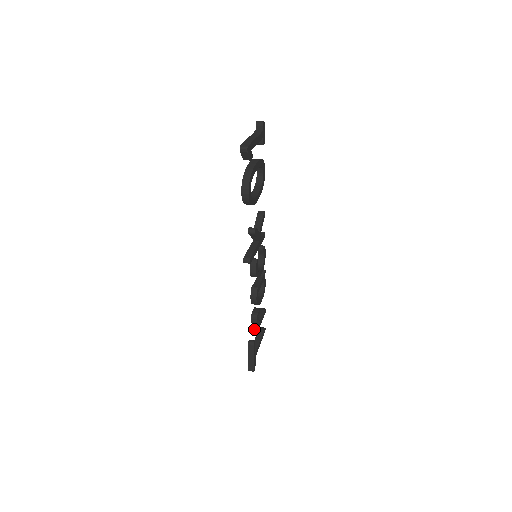
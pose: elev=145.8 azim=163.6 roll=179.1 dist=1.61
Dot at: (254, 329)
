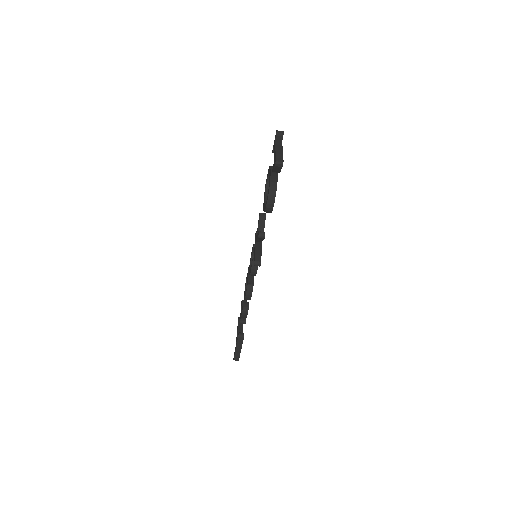
Dot at: (243, 322)
